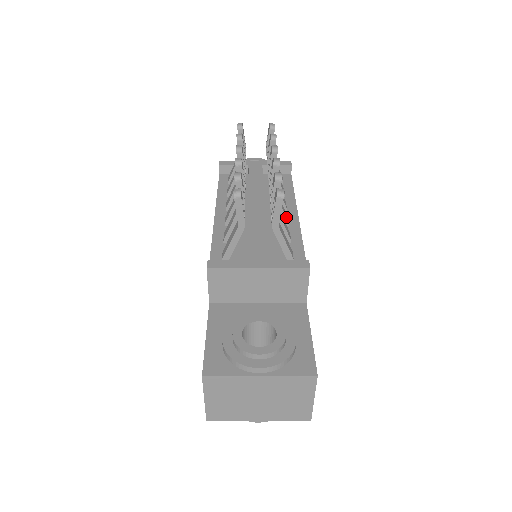
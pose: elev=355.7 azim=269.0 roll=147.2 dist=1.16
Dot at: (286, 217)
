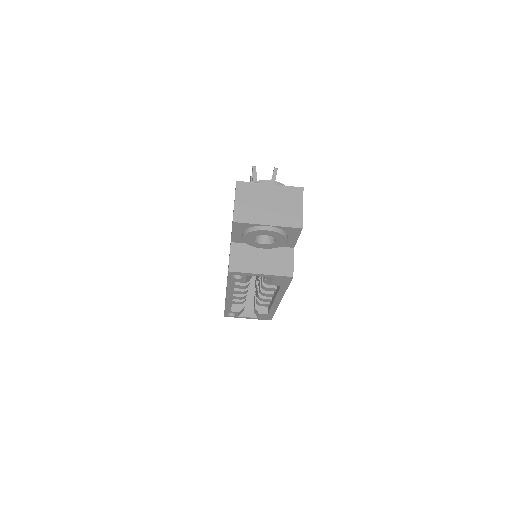
Dot at: occluded
